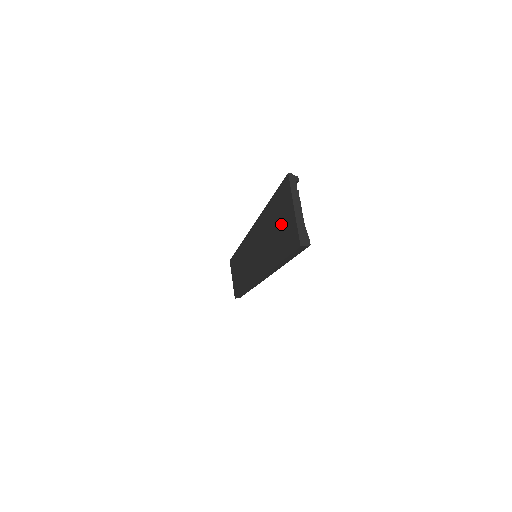
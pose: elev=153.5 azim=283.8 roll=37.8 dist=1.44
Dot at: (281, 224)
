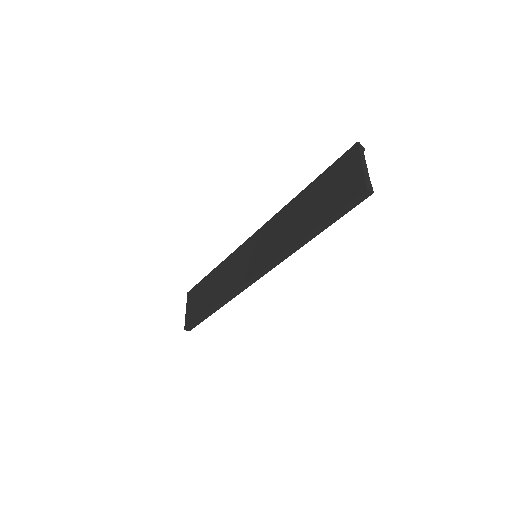
Dot at: (331, 190)
